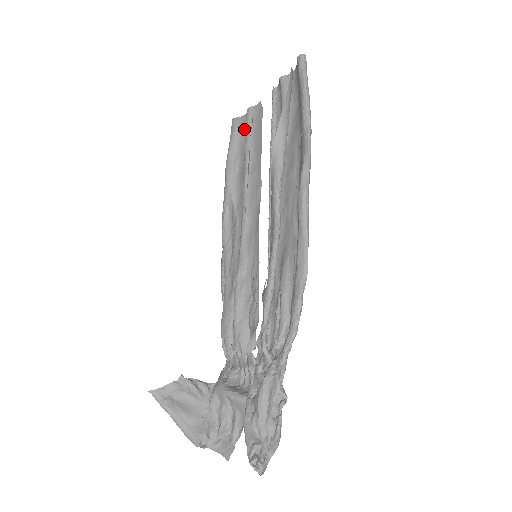
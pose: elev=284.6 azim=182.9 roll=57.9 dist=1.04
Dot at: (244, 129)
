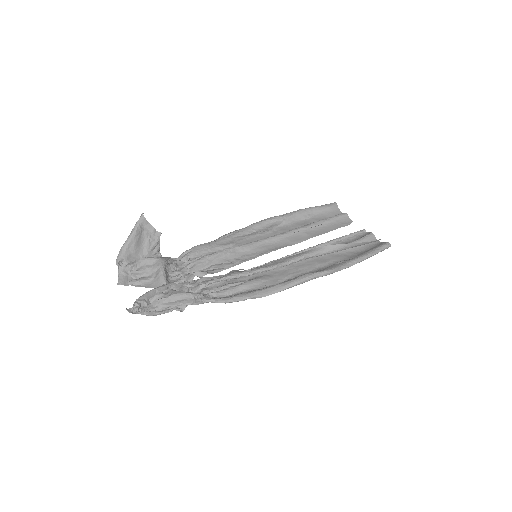
Dot at: (332, 214)
